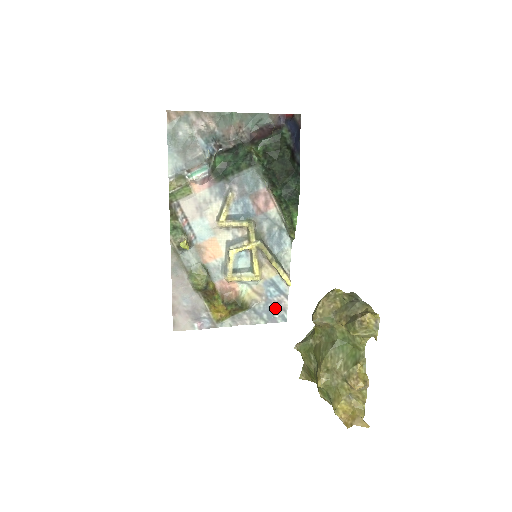
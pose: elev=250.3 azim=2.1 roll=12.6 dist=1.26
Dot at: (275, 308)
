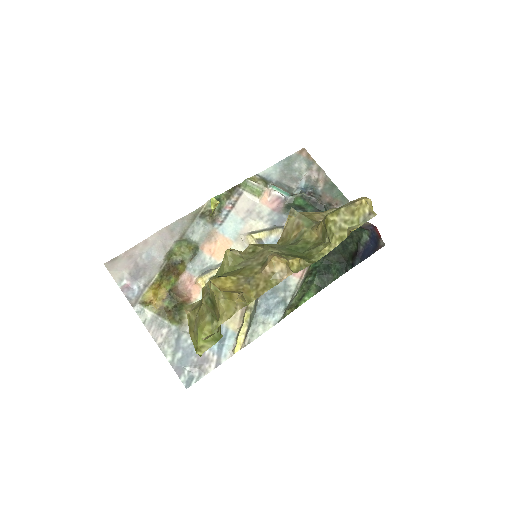
Dot at: (196, 360)
